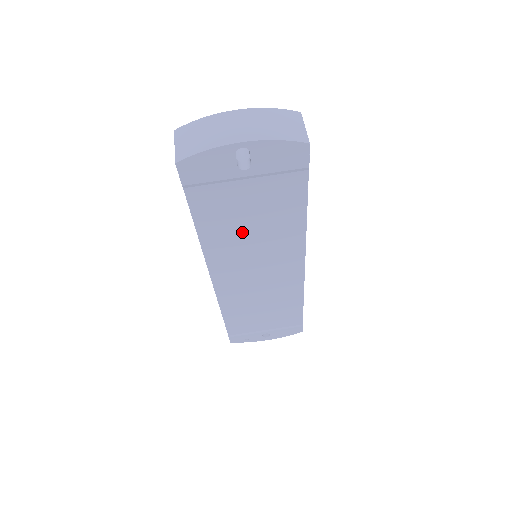
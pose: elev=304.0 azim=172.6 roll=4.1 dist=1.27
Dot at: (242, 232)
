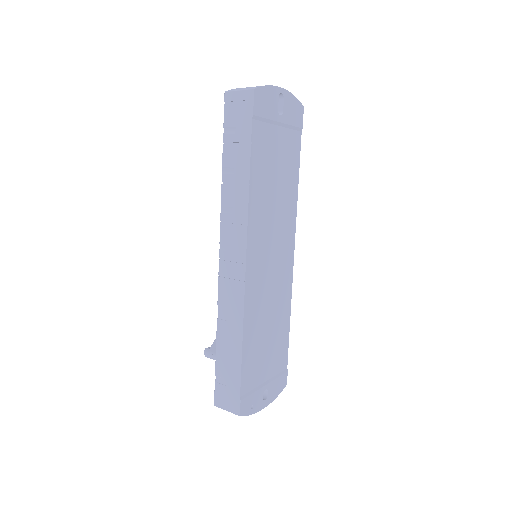
Dot at: (270, 190)
